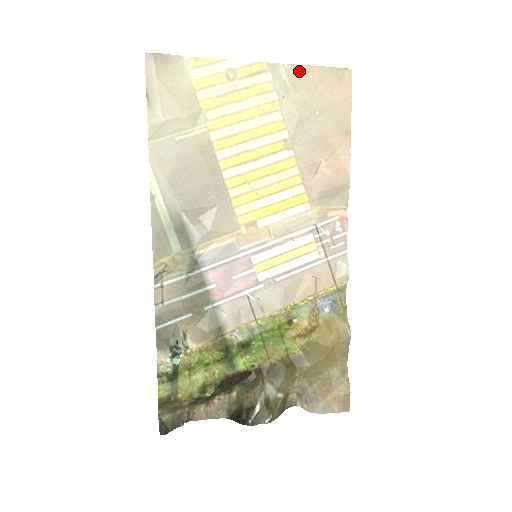
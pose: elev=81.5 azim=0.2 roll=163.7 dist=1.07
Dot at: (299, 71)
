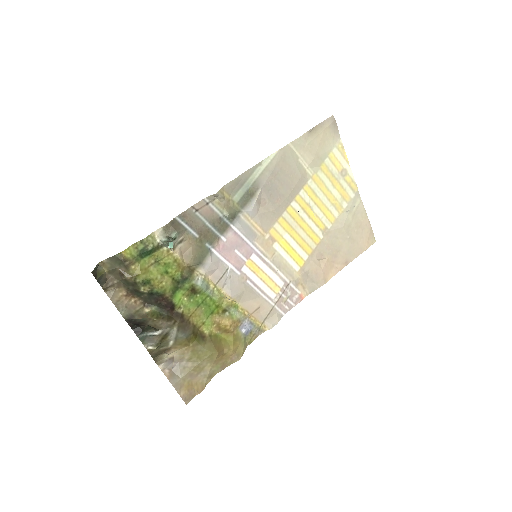
Dot at: (362, 211)
